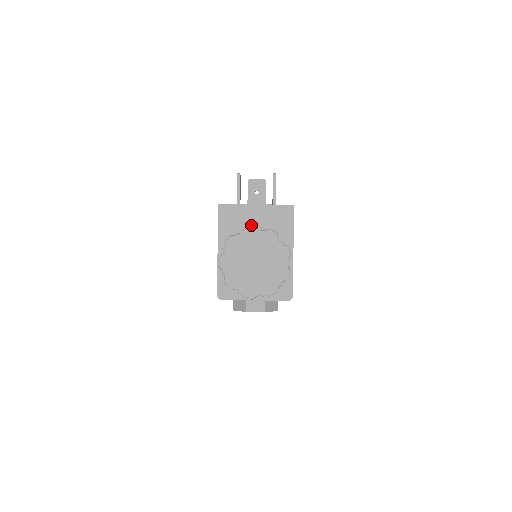
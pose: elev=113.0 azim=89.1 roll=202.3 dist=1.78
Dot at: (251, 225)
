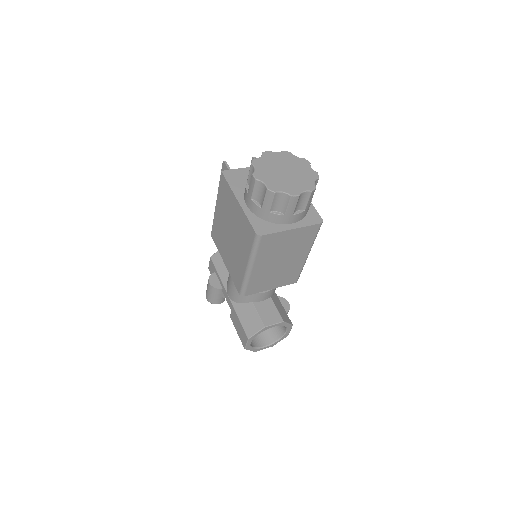
Dot at: occluded
